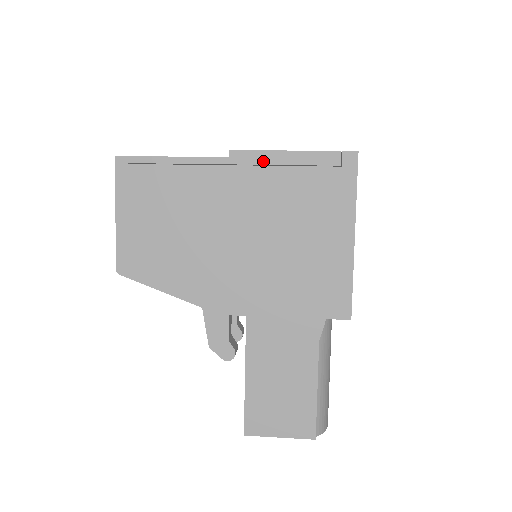
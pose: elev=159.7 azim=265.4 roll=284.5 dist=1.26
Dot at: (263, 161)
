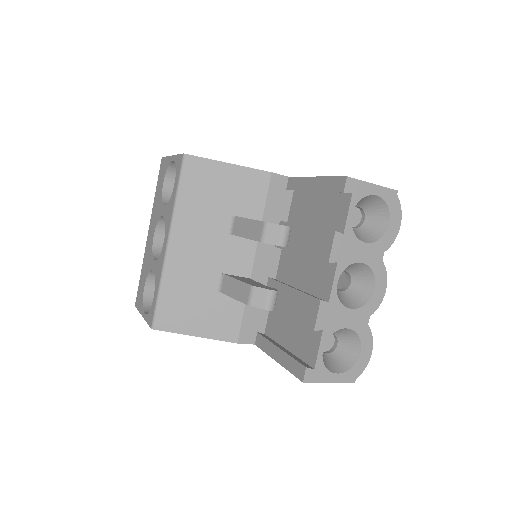
Dot at: occluded
